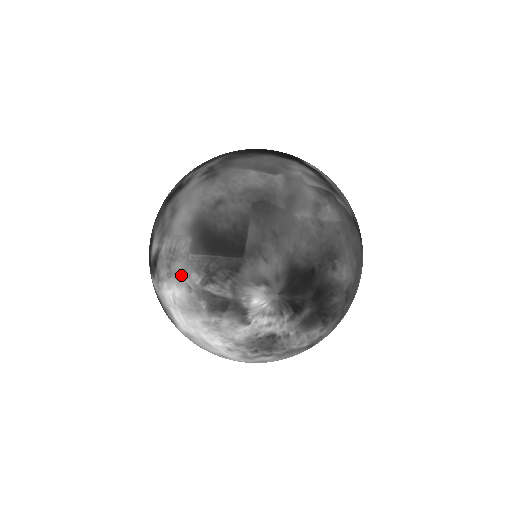
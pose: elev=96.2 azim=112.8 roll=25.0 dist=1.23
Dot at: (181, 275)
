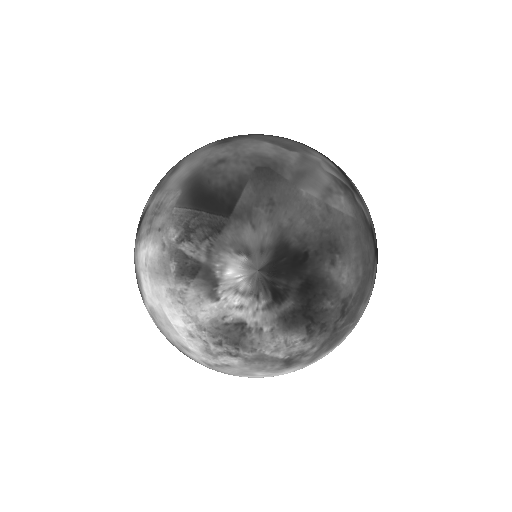
Dot at: (159, 230)
